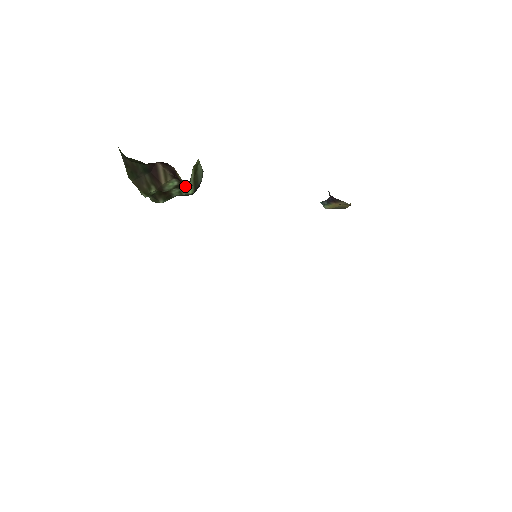
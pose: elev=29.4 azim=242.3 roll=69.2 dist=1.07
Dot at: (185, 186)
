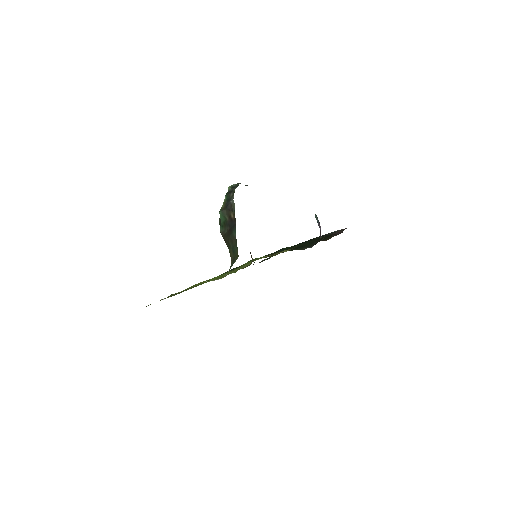
Dot at: occluded
